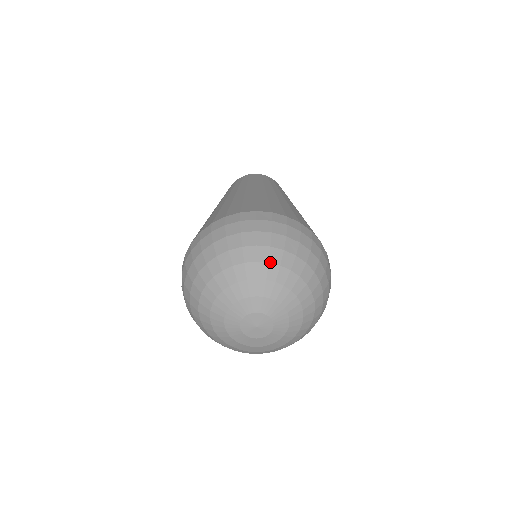
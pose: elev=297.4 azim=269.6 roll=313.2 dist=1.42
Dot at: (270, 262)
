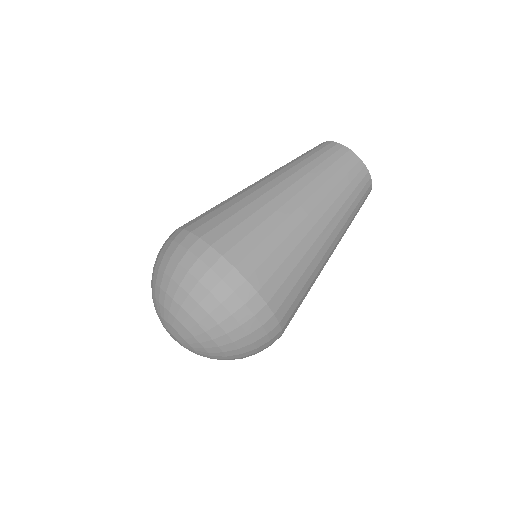
Dot at: (207, 332)
